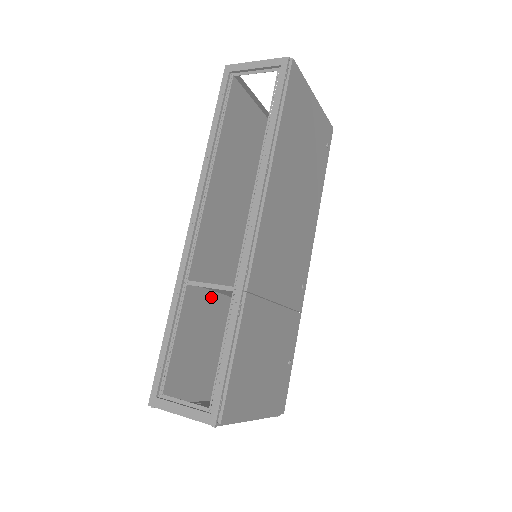
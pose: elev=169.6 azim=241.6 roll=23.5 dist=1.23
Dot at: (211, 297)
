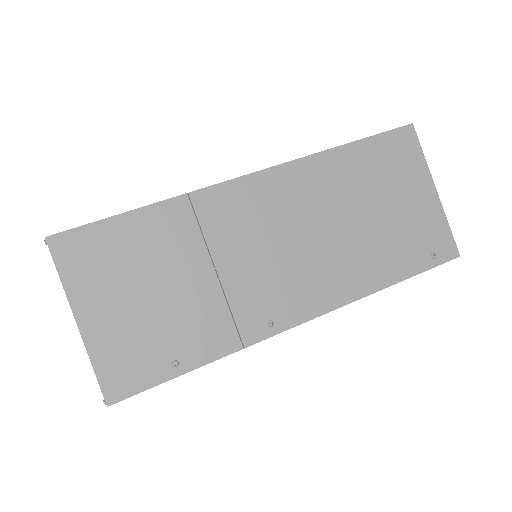
Dot at: occluded
